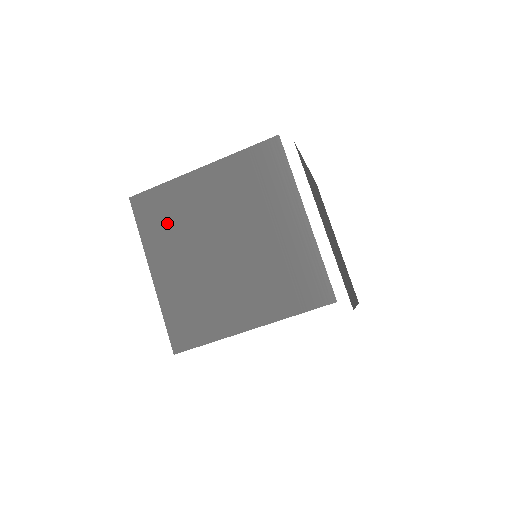
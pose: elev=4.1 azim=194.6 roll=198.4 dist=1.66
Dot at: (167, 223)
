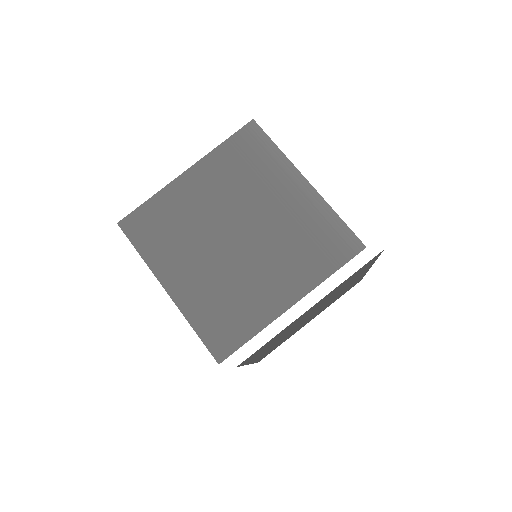
Dot at: (167, 234)
